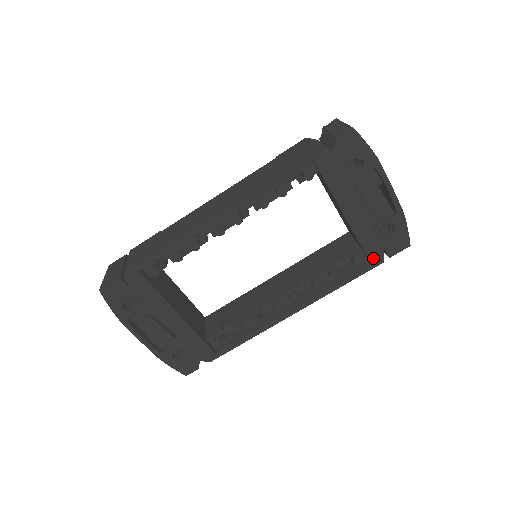
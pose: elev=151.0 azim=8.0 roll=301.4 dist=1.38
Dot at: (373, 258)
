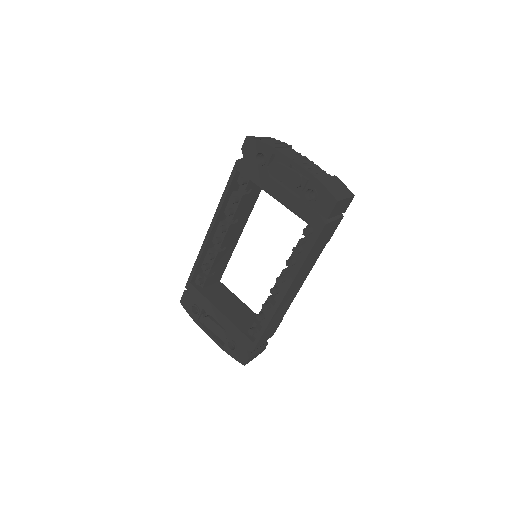
Dot at: (315, 224)
